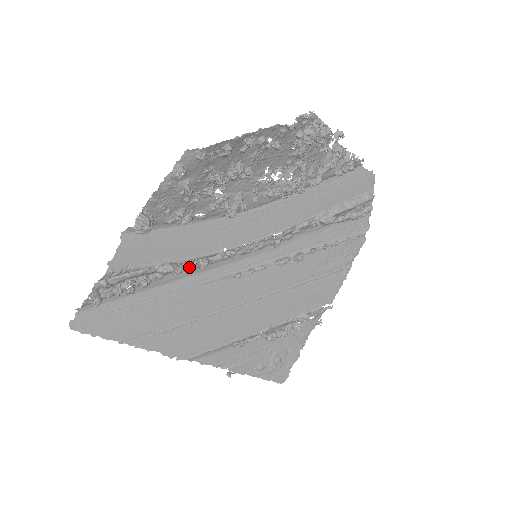
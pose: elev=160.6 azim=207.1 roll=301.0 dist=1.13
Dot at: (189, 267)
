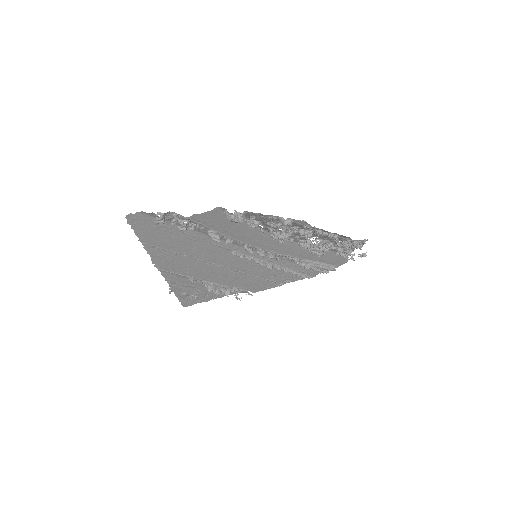
Dot at: occluded
